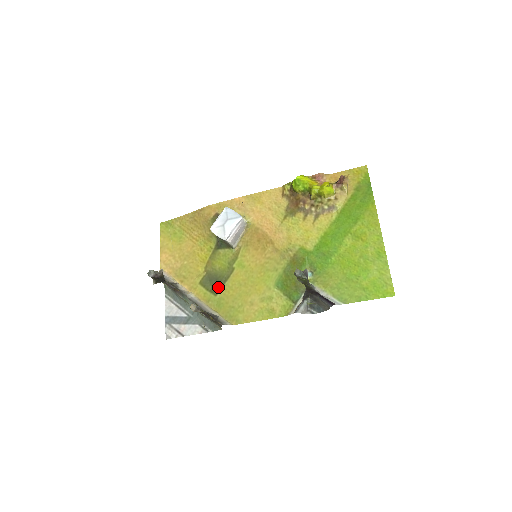
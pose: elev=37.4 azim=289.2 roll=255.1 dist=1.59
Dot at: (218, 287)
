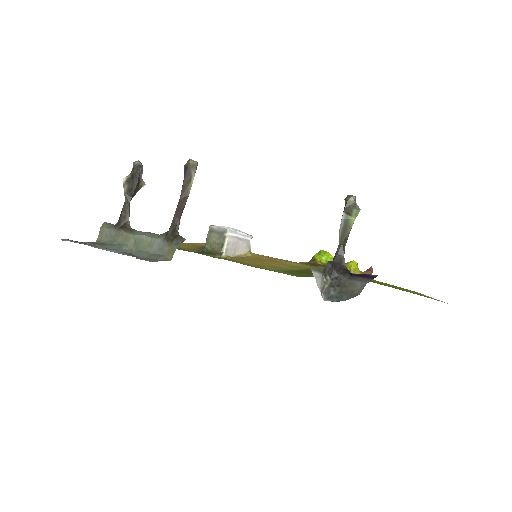
Dot at: (187, 250)
